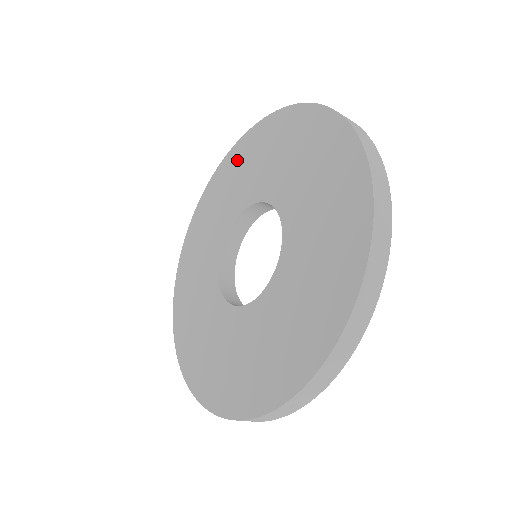
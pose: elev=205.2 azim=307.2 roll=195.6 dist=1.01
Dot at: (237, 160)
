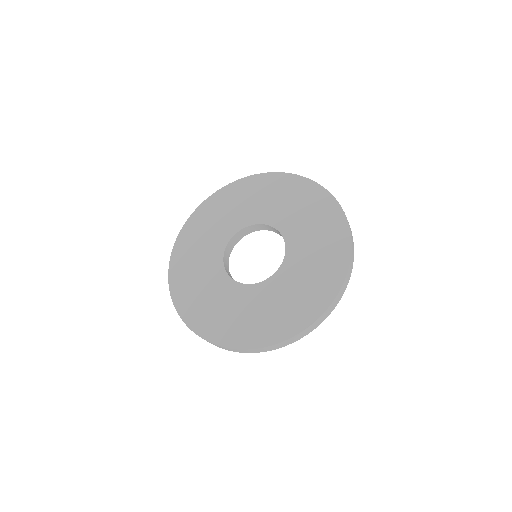
Dot at: (214, 207)
